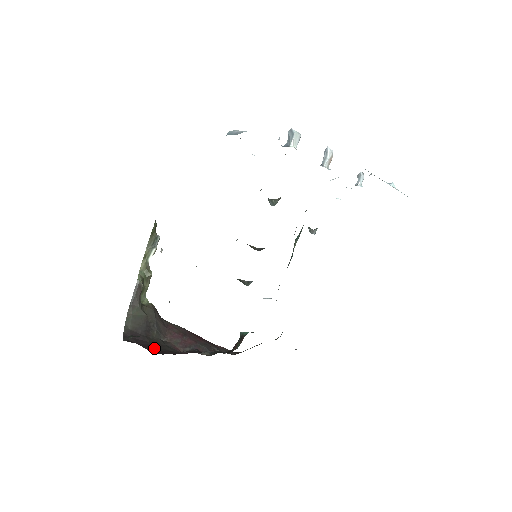
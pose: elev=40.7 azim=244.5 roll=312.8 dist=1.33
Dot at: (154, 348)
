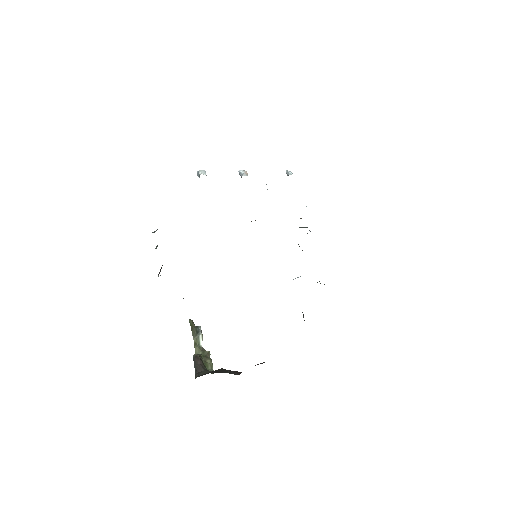
Dot at: occluded
